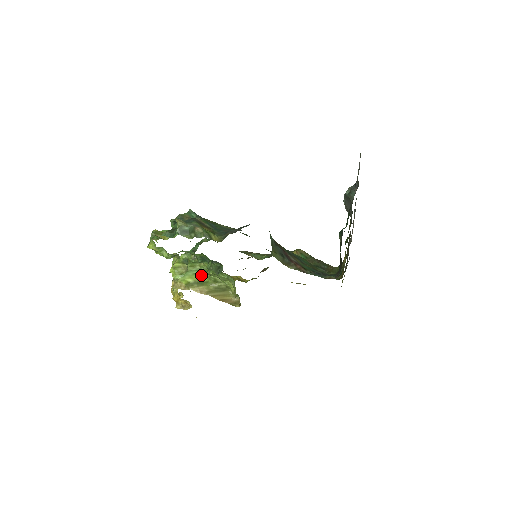
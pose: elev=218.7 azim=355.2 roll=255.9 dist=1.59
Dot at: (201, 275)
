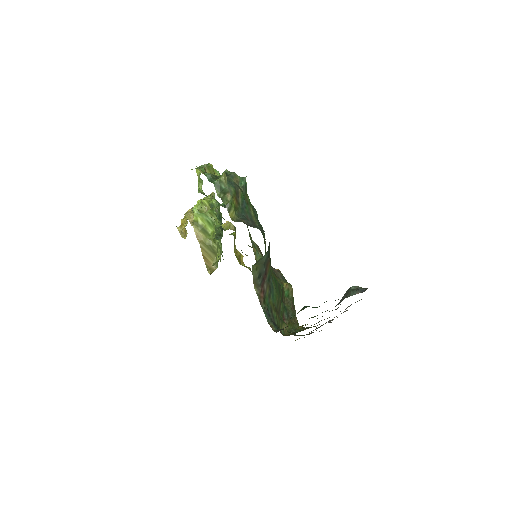
Dot at: (211, 226)
